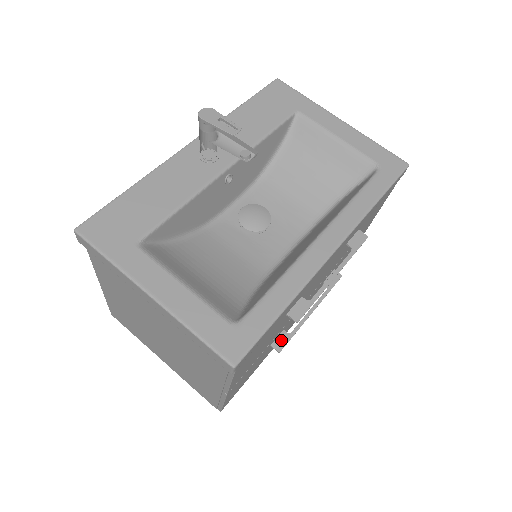
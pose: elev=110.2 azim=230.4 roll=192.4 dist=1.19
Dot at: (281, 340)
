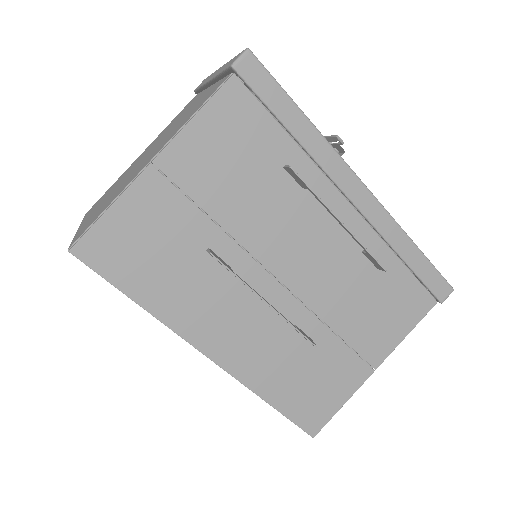
Dot at: (221, 260)
